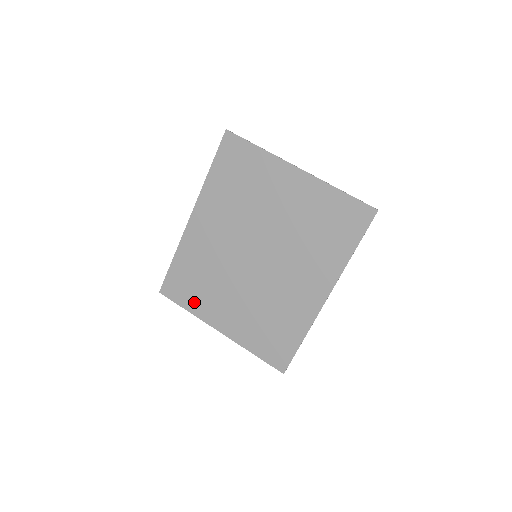
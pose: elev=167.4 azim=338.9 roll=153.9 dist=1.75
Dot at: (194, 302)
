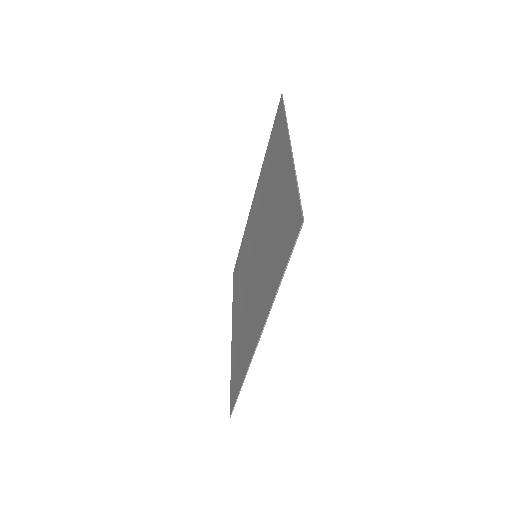
Dot at: (235, 292)
